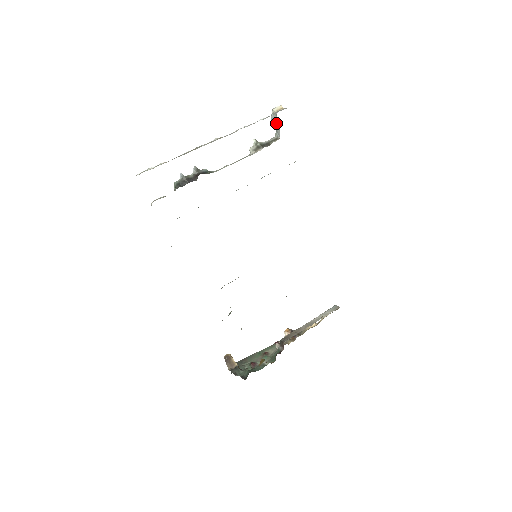
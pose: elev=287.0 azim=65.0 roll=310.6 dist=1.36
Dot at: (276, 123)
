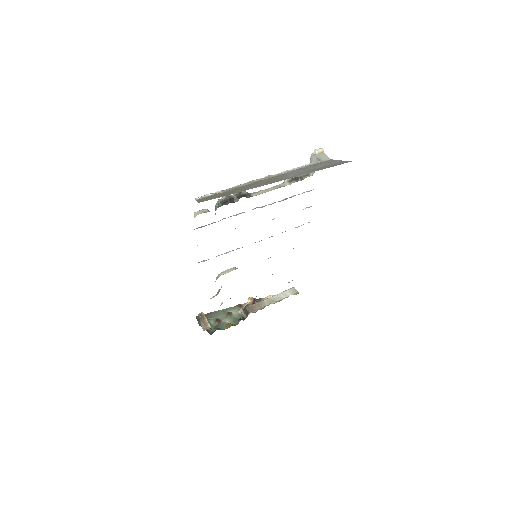
Dot at: occluded
